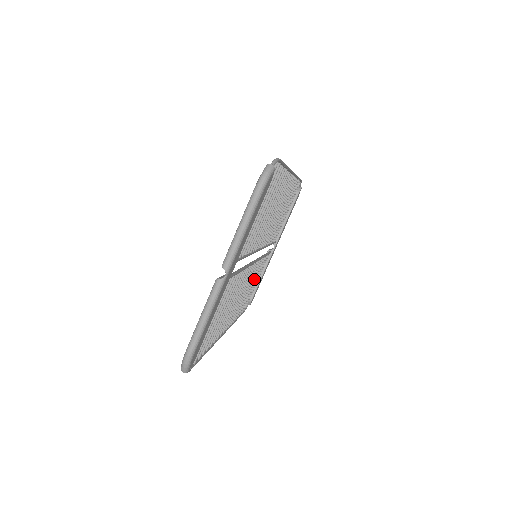
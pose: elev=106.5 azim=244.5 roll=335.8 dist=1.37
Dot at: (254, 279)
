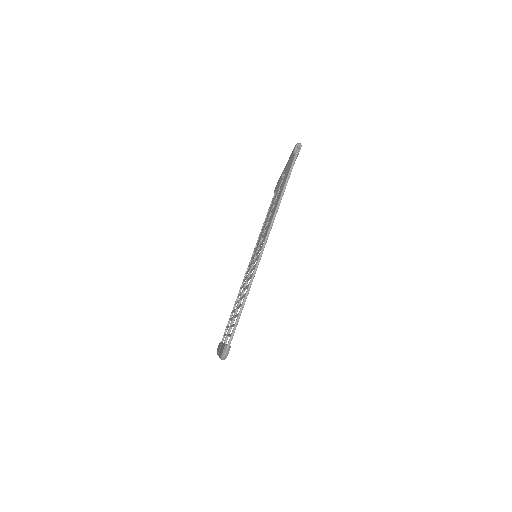
Dot at: occluded
